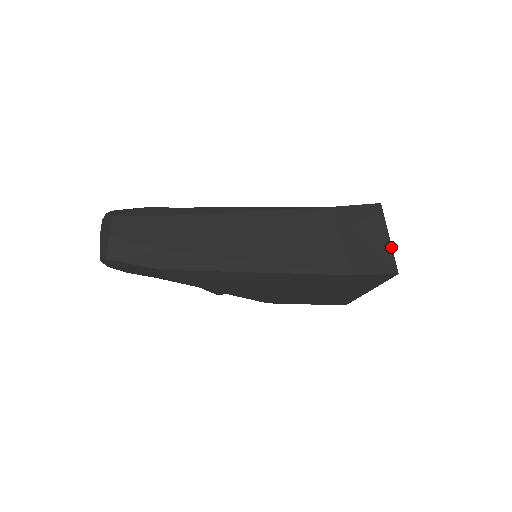
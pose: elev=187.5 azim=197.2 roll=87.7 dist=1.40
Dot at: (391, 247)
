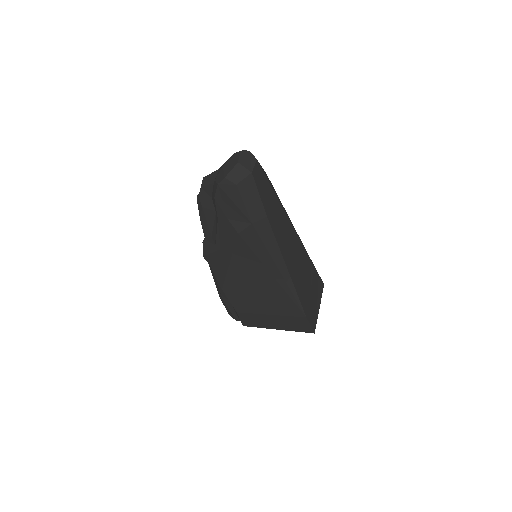
Dot at: occluded
